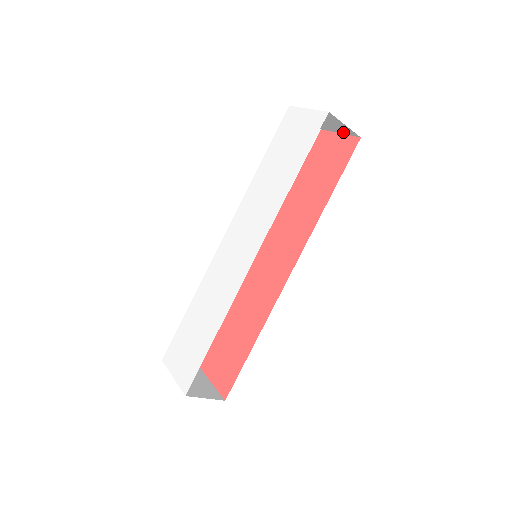
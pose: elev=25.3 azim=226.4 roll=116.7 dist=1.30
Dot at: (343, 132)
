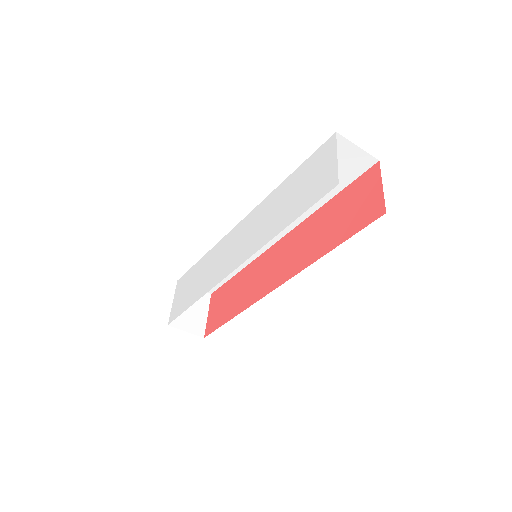
Dot at: occluded
